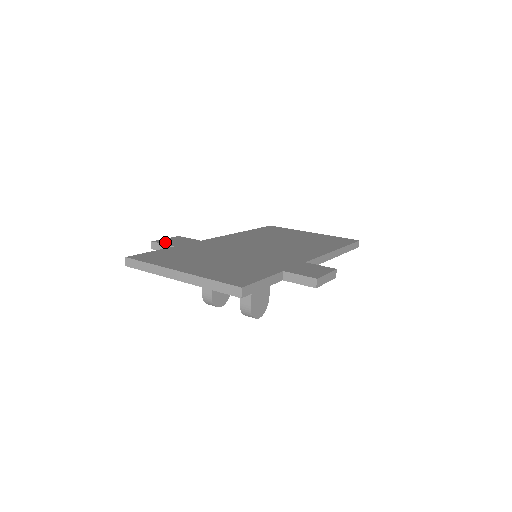
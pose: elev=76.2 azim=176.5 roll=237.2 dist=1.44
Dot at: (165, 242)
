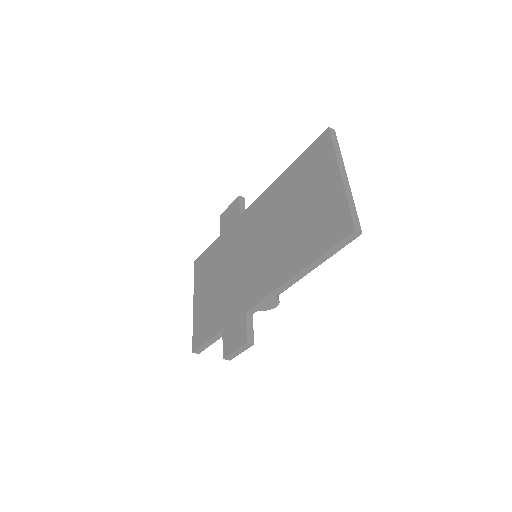
Dot at: (223, 220)
